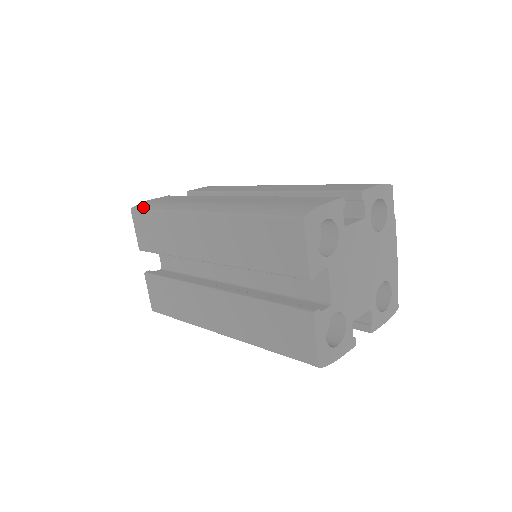
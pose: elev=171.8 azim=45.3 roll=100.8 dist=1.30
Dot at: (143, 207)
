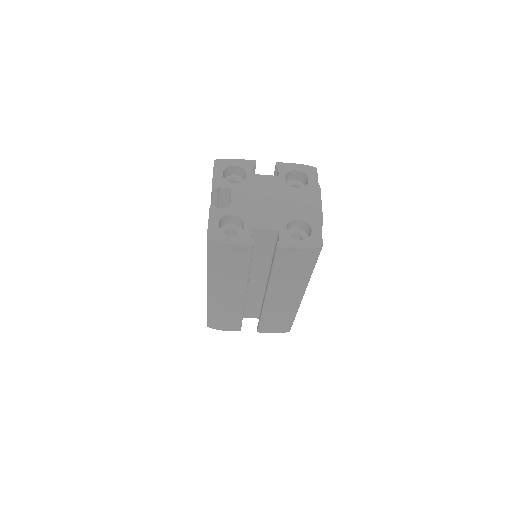
Dot at: occluded
